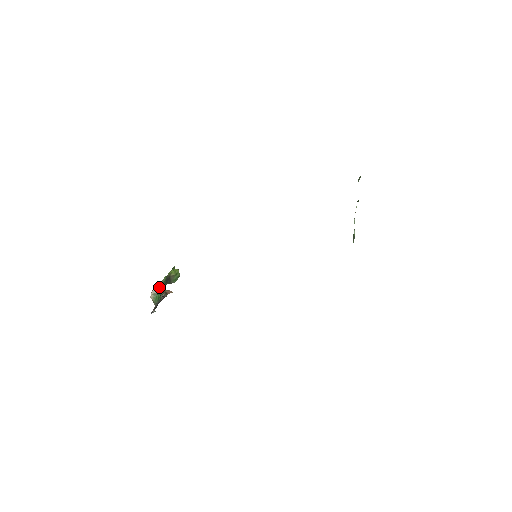
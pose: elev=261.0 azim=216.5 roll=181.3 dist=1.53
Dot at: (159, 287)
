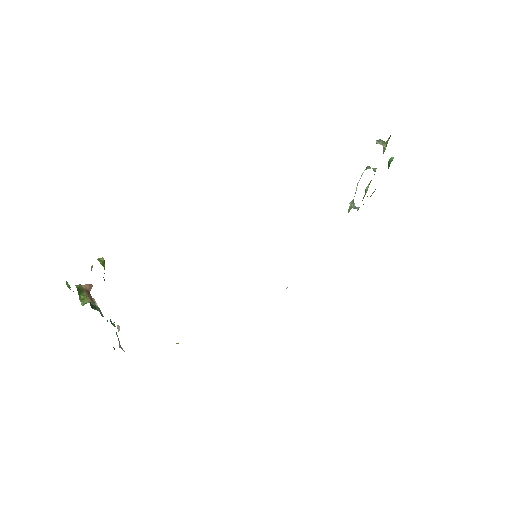
Dot at: occluded
